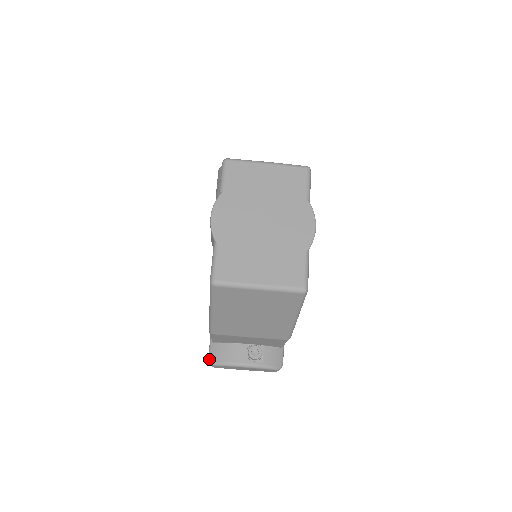
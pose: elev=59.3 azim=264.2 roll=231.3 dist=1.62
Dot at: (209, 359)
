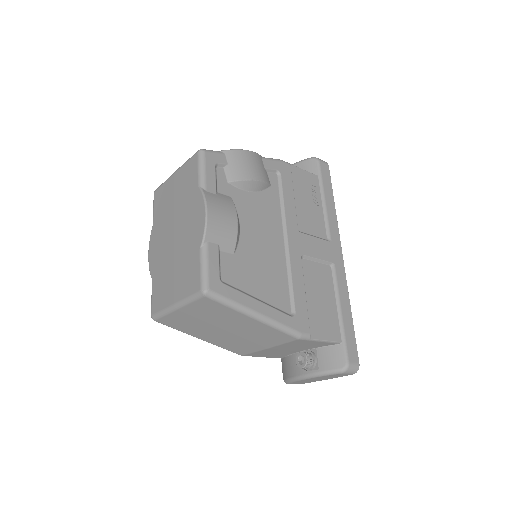
Dot at: occluded
